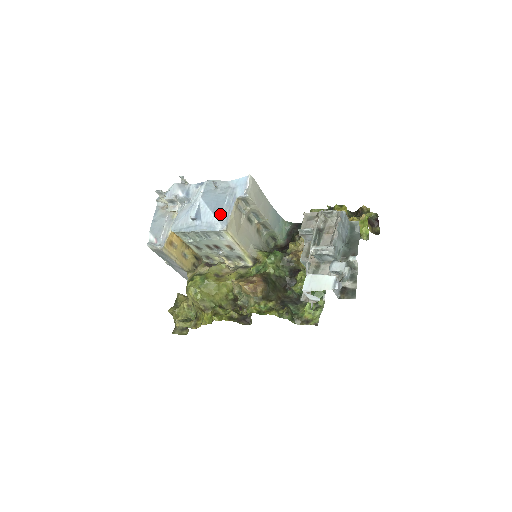
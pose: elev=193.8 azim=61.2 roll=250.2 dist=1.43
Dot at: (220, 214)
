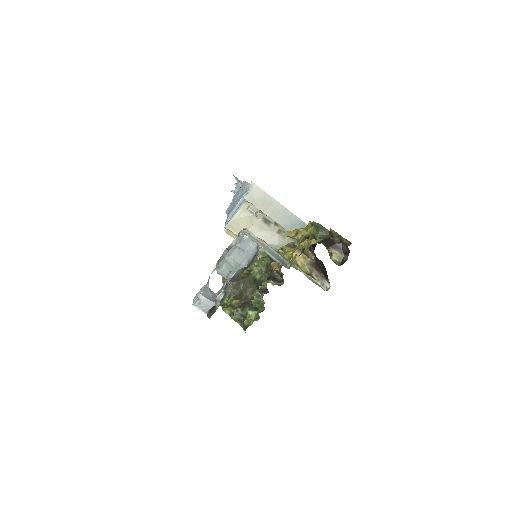
Dot at: (229, 214)
